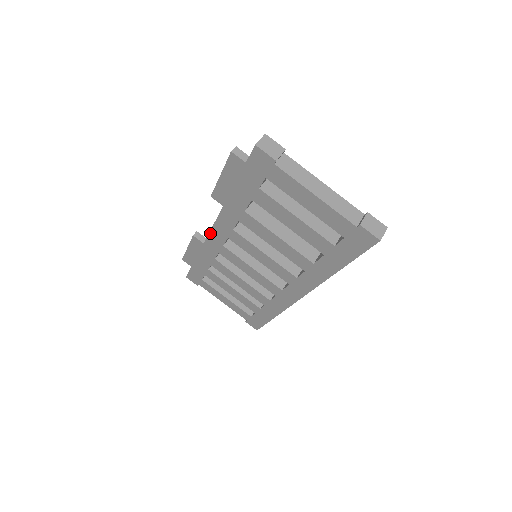
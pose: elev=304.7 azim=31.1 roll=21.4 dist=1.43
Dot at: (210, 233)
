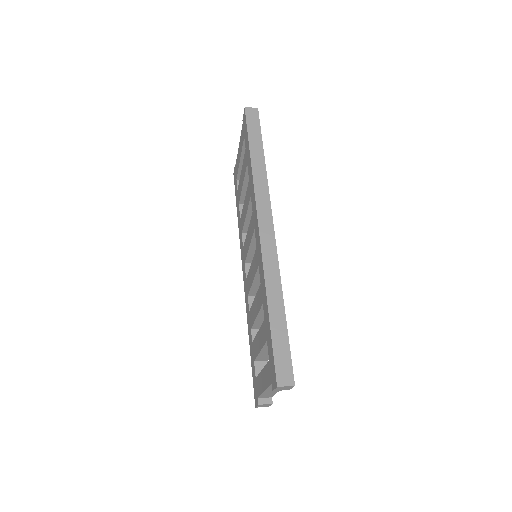
Dot at: (244, 282)
